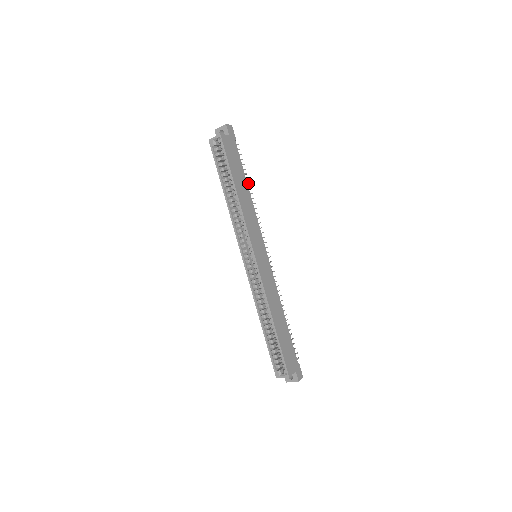
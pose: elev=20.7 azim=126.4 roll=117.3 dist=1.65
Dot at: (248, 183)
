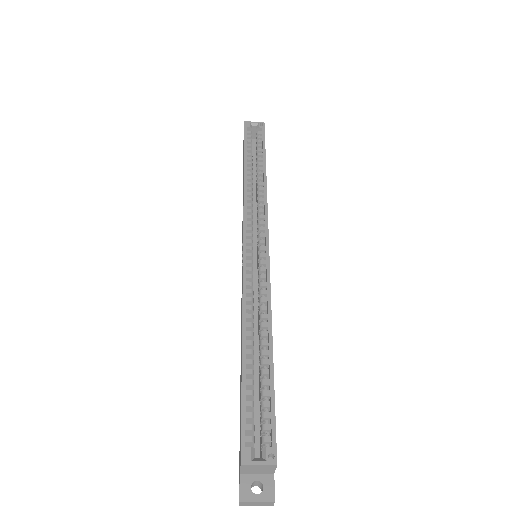
Dot at: occluded
